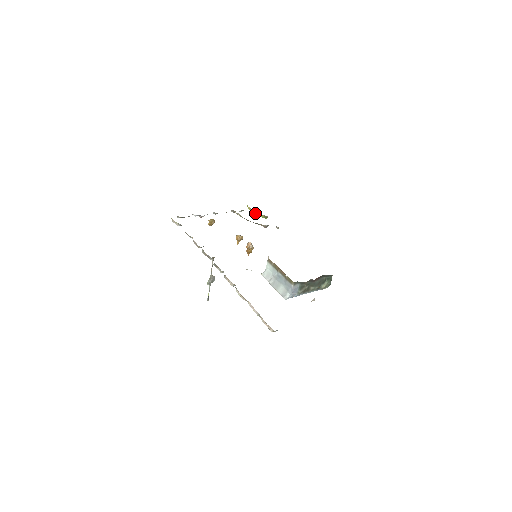
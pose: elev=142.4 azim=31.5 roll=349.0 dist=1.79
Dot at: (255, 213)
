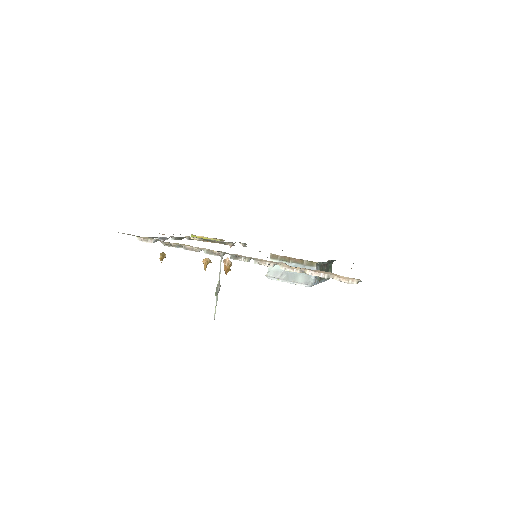
Dot at: occluded
